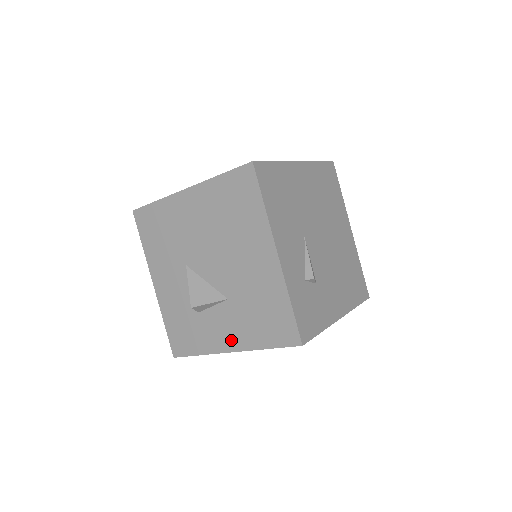
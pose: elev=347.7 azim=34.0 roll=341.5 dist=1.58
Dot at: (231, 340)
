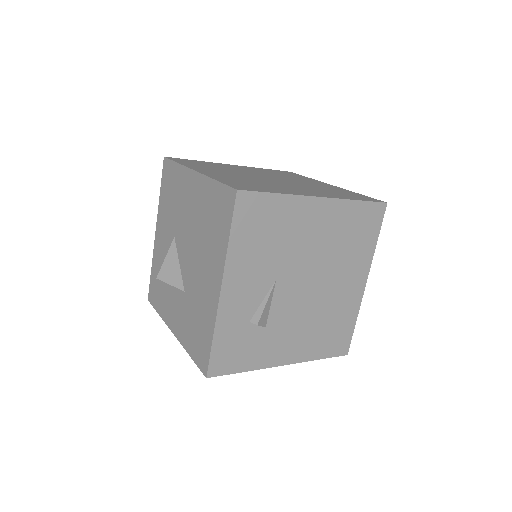
Dot at: (176, 324)
